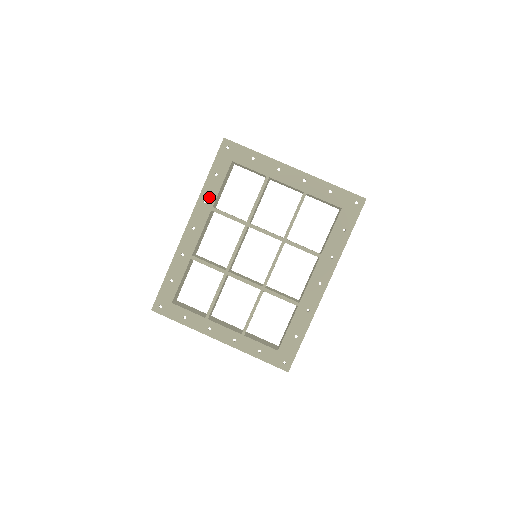
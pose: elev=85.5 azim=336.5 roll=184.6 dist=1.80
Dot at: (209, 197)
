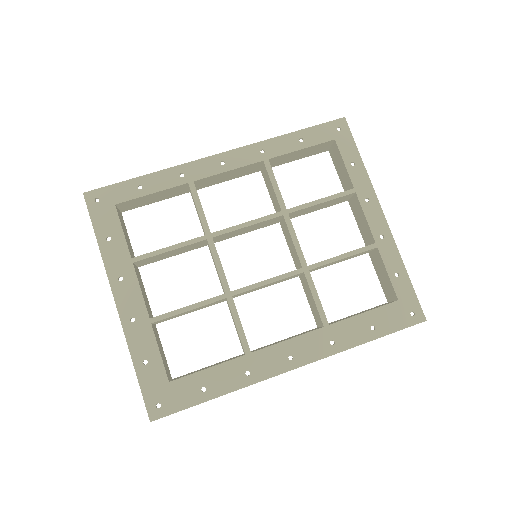
Dot at: (271, 152)
